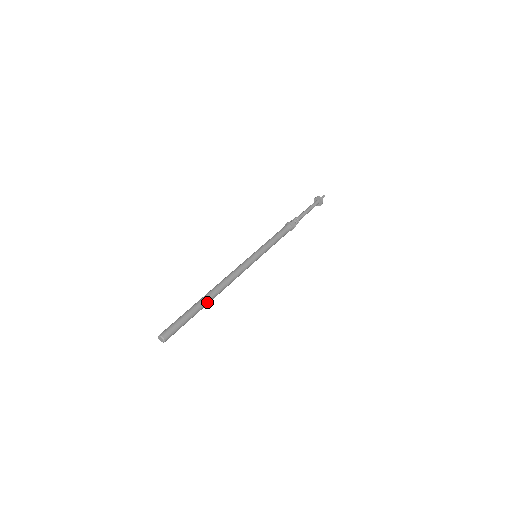
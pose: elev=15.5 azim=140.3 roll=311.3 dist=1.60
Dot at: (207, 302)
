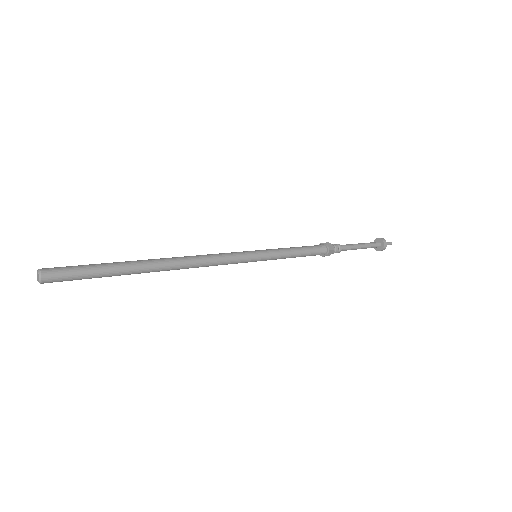
Dot at: (145, 265)
